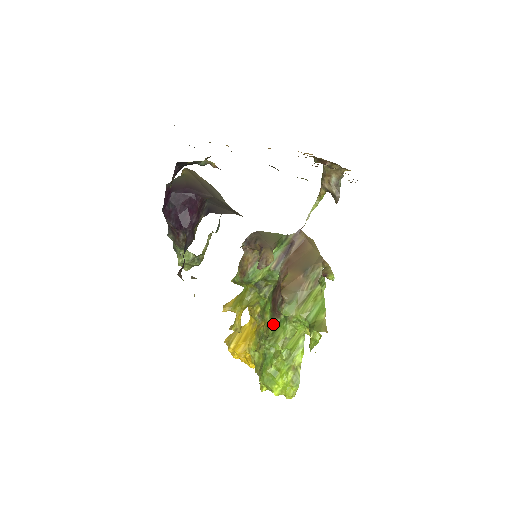
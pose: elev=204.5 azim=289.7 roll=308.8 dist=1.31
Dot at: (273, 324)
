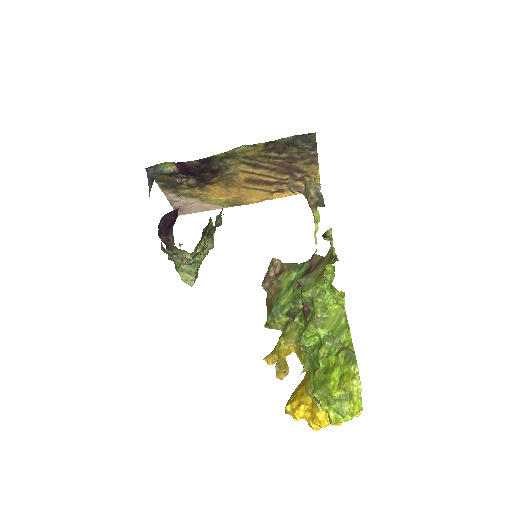
Dot at: (306, 323)
